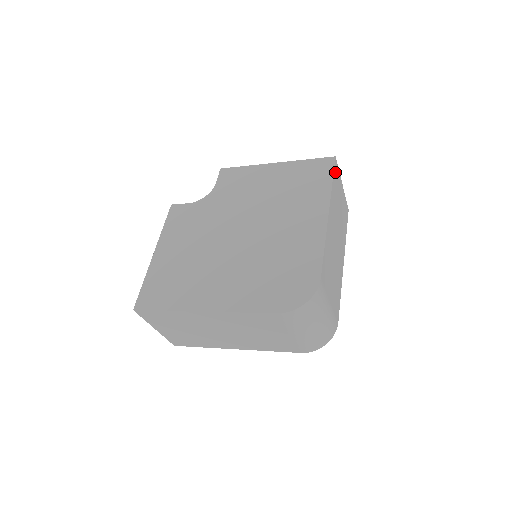
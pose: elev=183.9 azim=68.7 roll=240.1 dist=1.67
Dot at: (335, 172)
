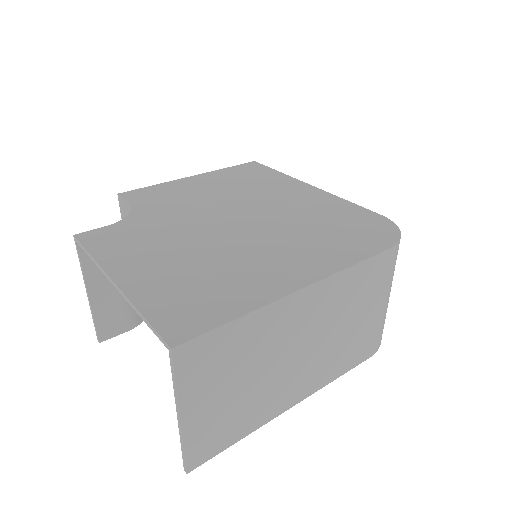
Dot at: occluded
